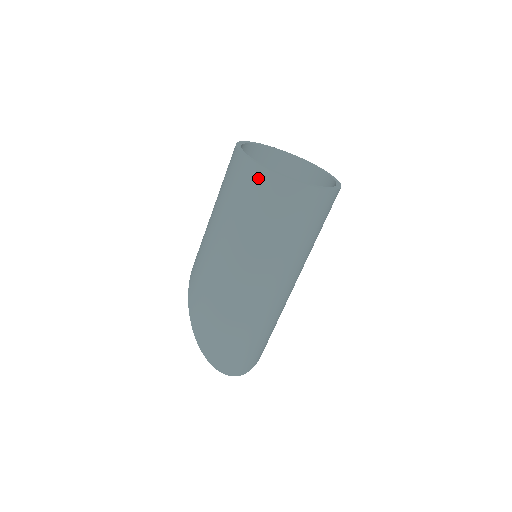
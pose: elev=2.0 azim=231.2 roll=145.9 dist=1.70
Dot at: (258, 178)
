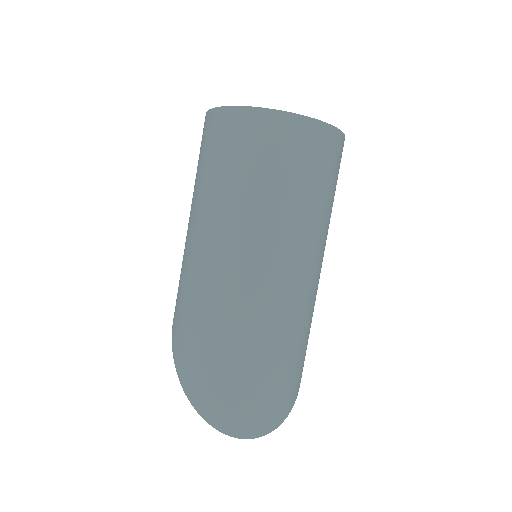
Dot at: (218, 123)
